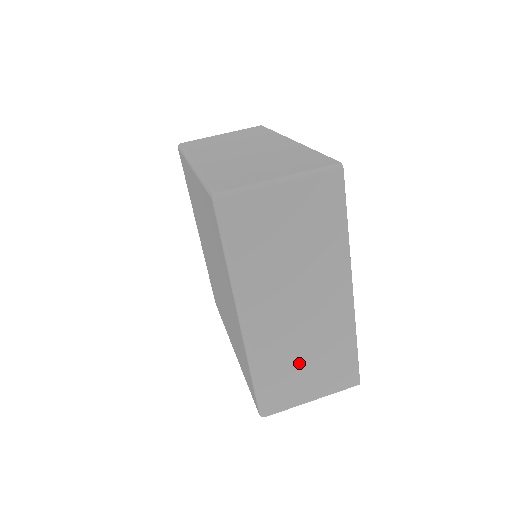
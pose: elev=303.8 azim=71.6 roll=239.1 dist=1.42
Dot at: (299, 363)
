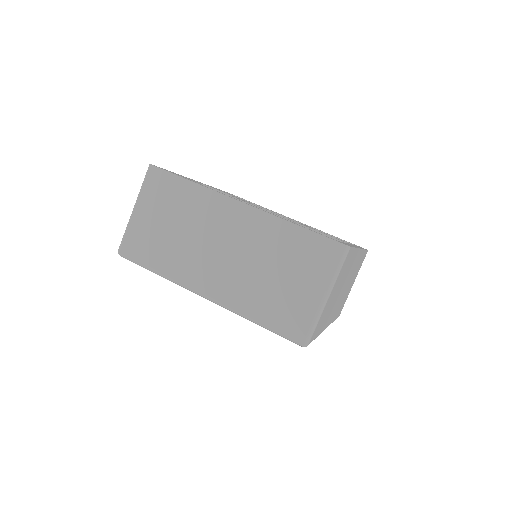
Dot at: (347, 291)
